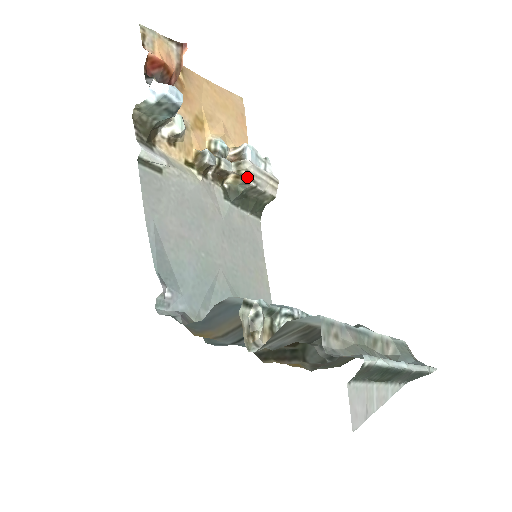
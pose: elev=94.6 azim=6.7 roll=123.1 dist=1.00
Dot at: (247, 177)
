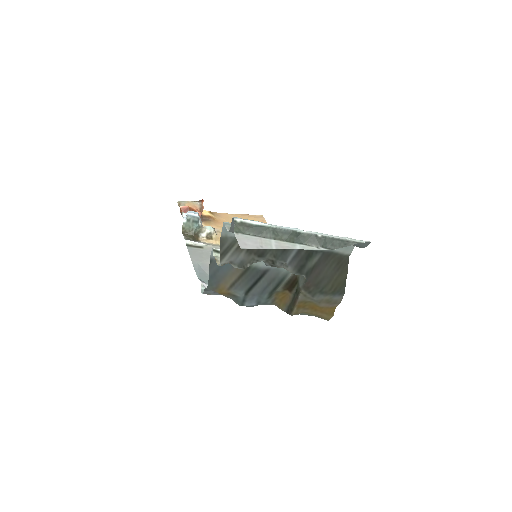
Dot at: occluded
